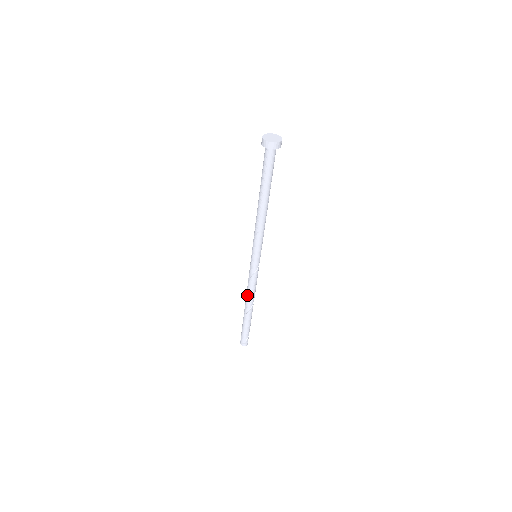
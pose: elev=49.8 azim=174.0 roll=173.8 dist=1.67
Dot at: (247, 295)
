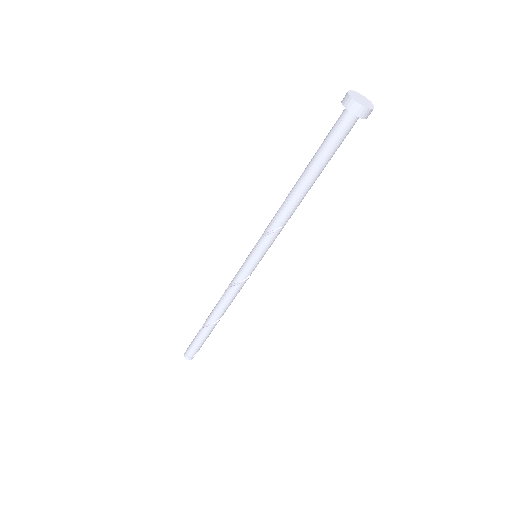
Dot at: (223, 304)
